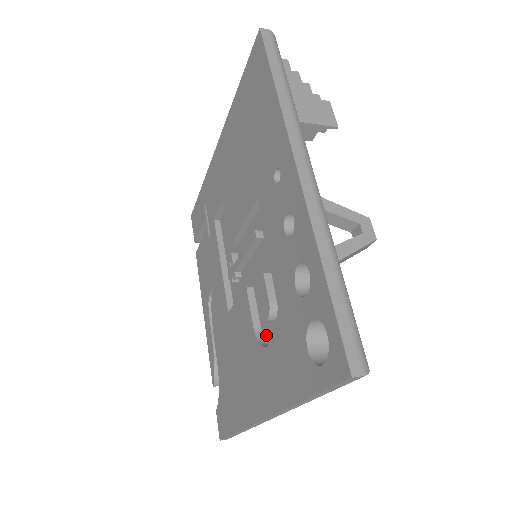
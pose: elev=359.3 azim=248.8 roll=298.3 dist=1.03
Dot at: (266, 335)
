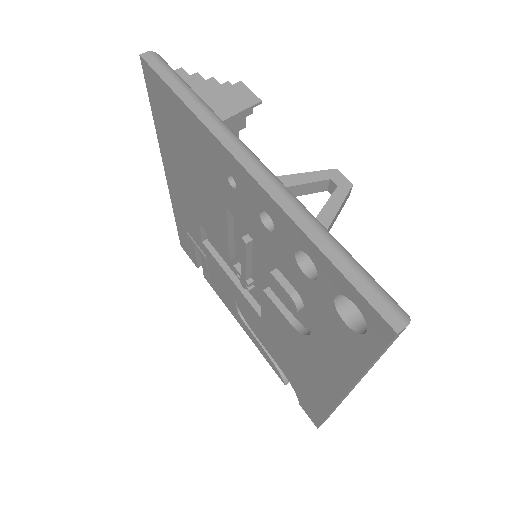
Dot at: (304, 323)
